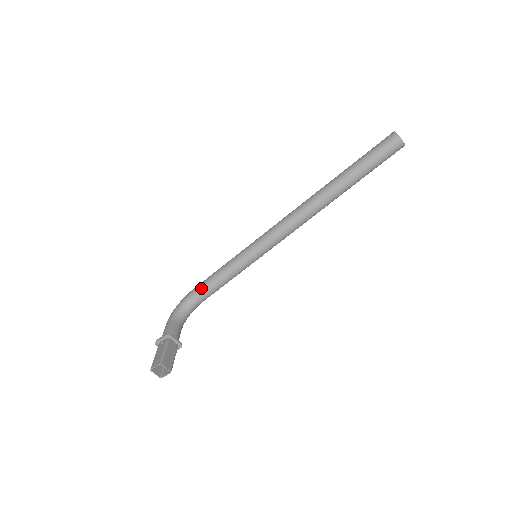
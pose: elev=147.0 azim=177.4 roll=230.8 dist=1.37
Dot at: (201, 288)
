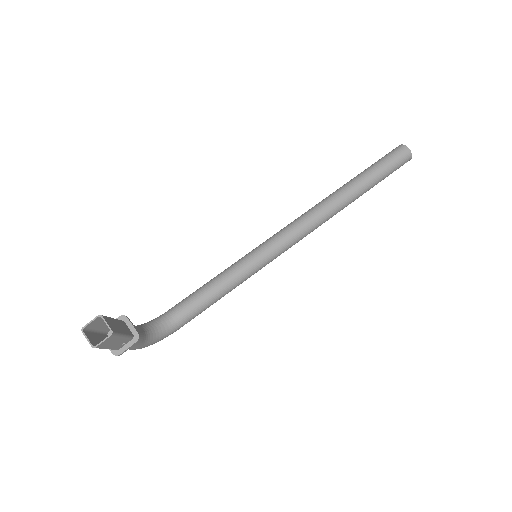
Dot at: (182, 301)
